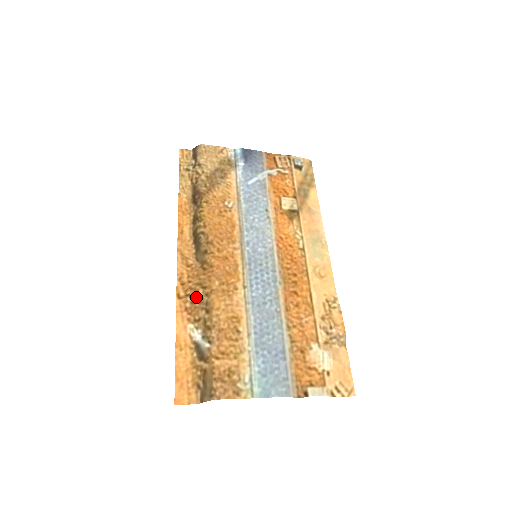
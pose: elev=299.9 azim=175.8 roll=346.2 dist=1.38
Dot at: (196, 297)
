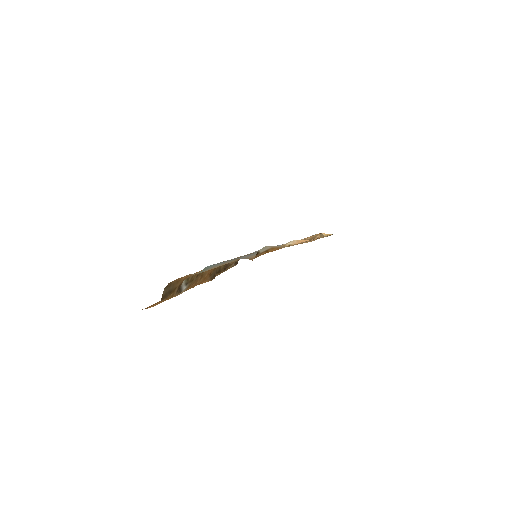
Dot at: (195, 281)
